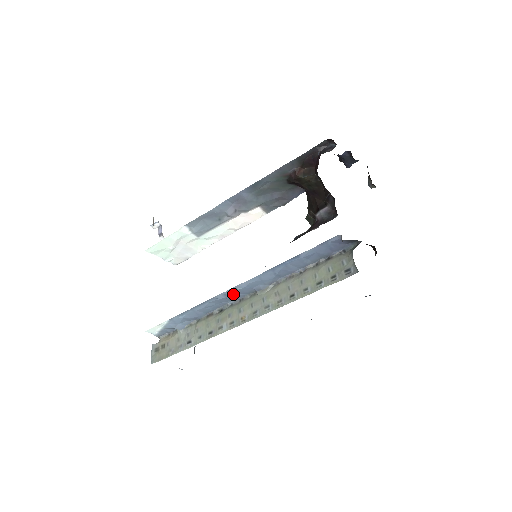
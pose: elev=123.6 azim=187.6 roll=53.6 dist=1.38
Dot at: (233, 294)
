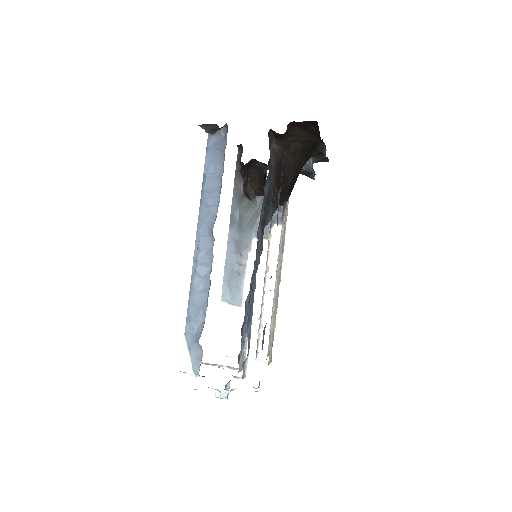
Dot at: (201, 256)
